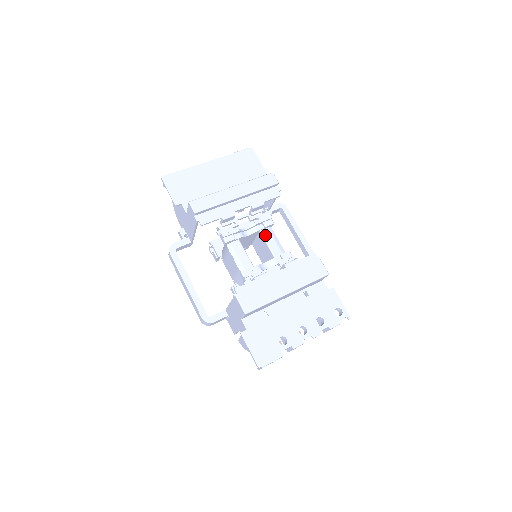
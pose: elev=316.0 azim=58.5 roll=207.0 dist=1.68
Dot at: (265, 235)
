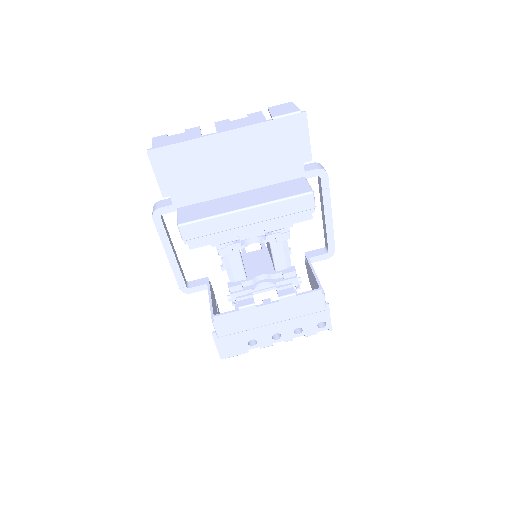
Dot at: (274, 246)
